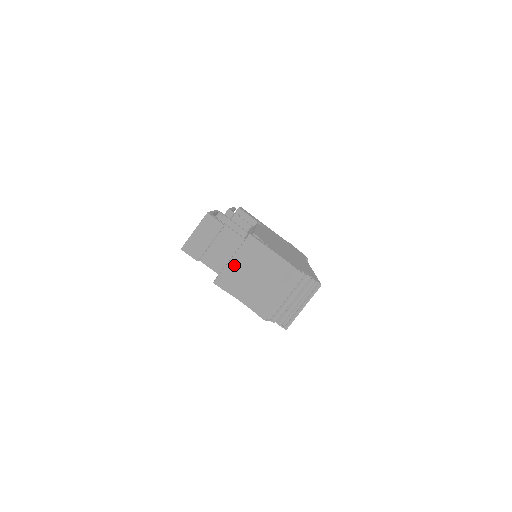
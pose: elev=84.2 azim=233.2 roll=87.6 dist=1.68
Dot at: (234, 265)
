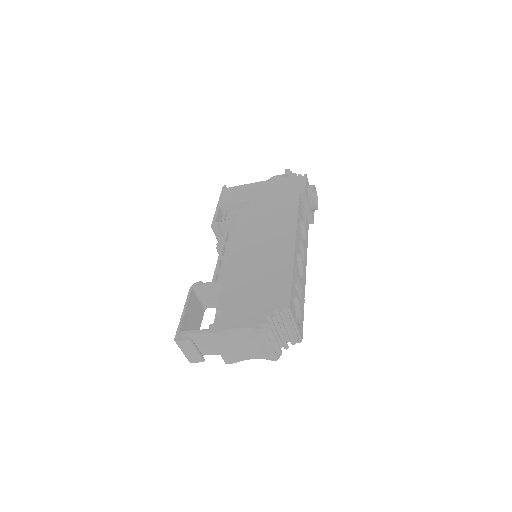
Dot at: (223, 351)
